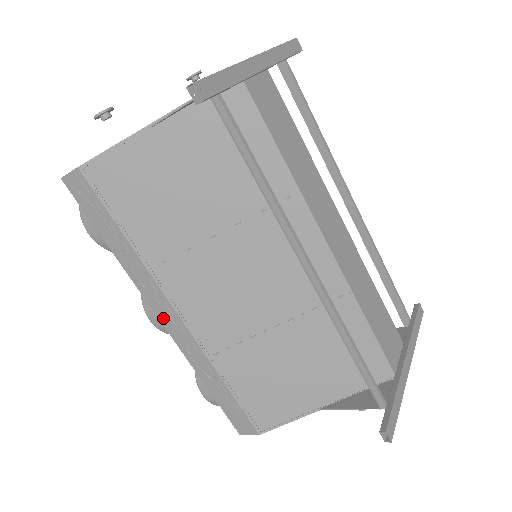
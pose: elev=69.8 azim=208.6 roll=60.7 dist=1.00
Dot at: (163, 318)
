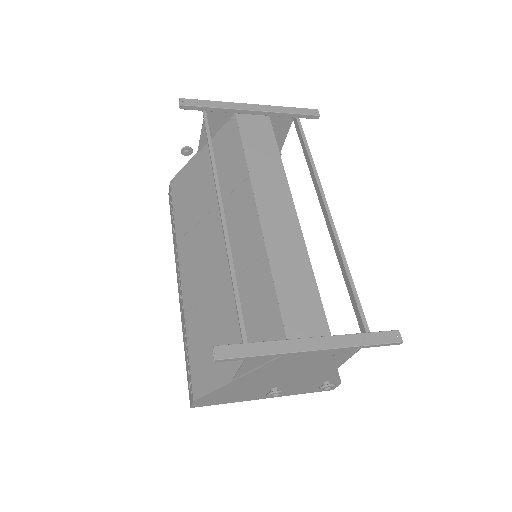
Dot at: (178, 283)
